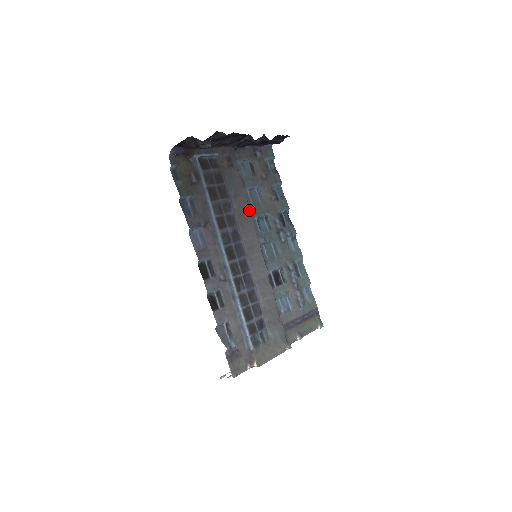
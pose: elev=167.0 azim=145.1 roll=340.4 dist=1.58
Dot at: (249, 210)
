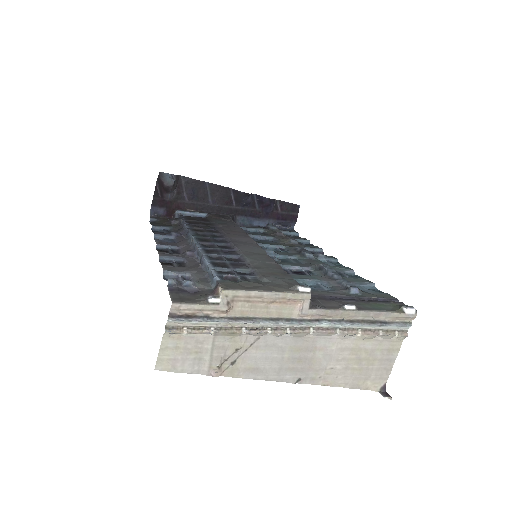
Dot at: (242, 231)
